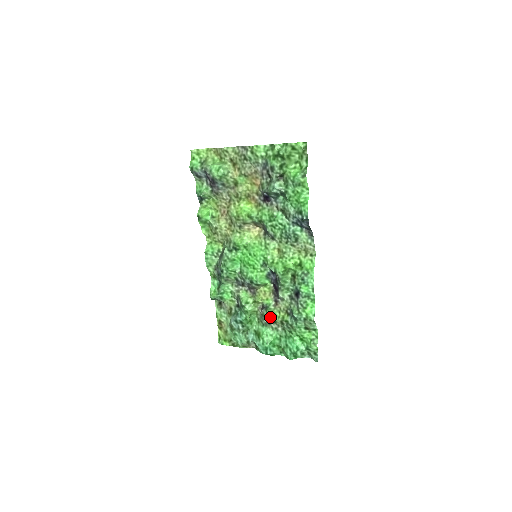
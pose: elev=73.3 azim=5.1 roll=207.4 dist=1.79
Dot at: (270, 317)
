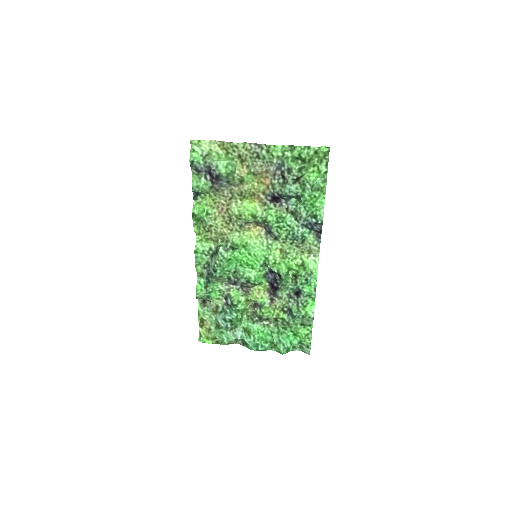
Dot at: (264, 315)
